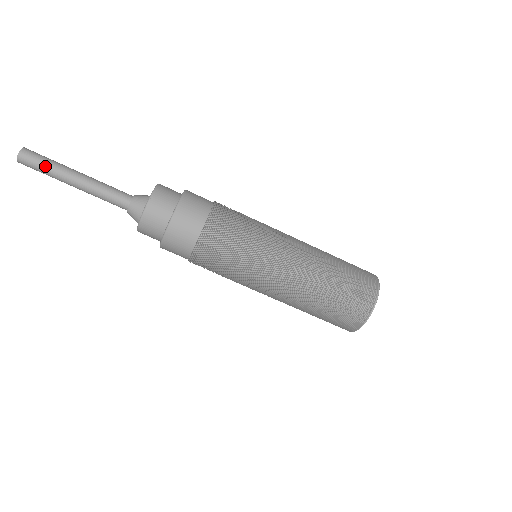
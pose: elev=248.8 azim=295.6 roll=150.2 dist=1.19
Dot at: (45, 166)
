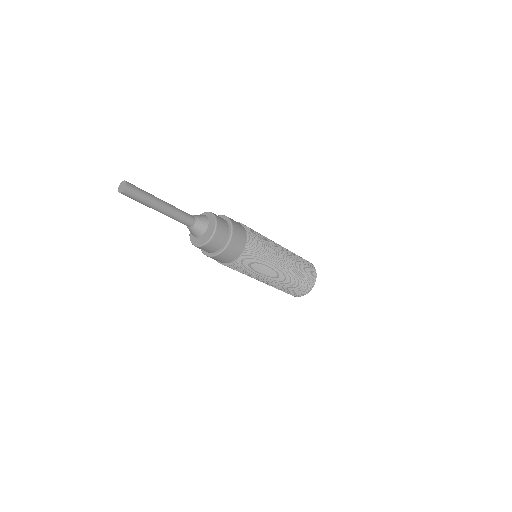
Dot at: (140, 201)
